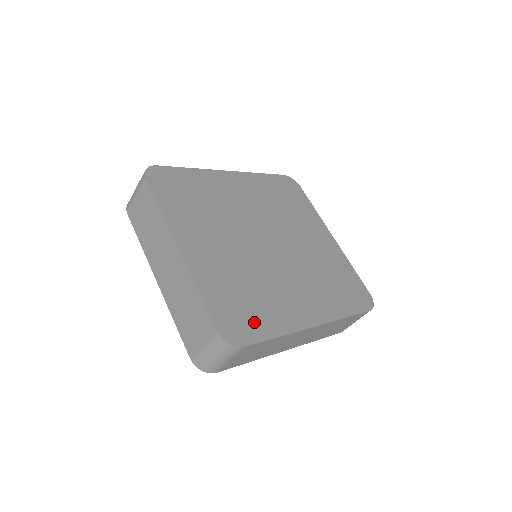
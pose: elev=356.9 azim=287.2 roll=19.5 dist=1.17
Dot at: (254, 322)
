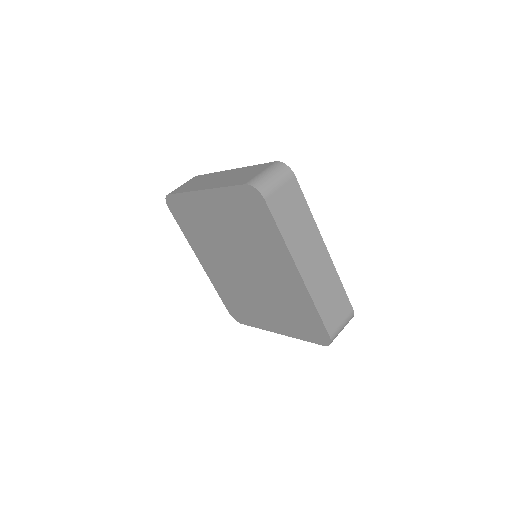
Dot at: occluded
